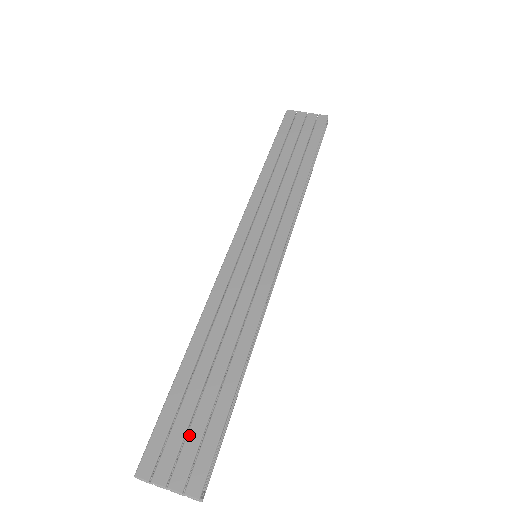
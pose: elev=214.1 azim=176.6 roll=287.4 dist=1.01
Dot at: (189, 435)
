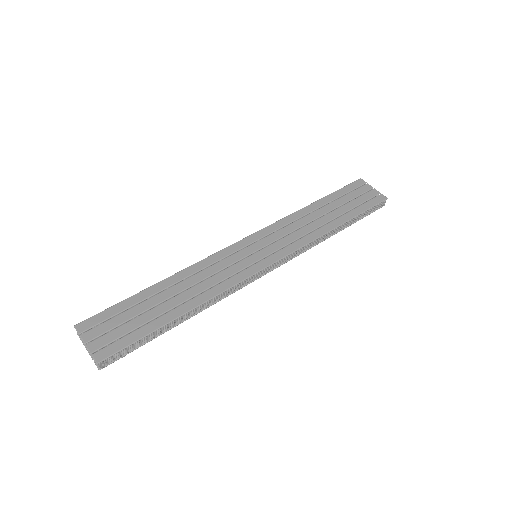
Dot at: (122, 326)
